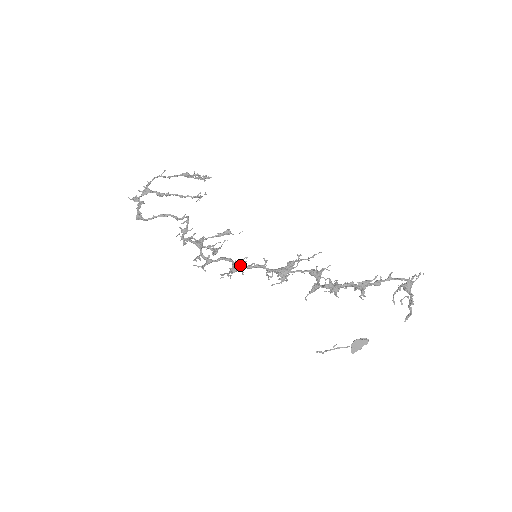
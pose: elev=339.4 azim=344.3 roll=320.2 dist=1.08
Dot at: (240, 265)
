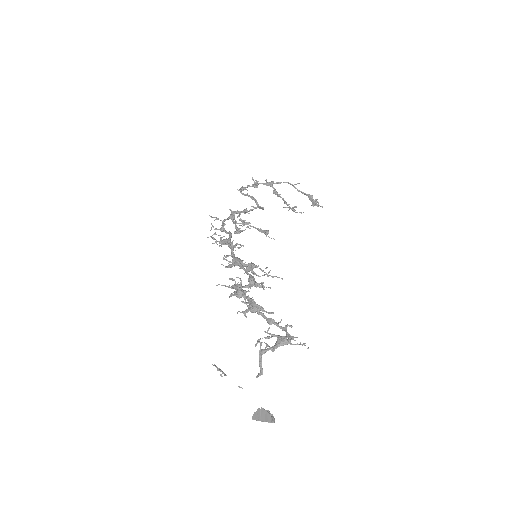
Dot at: (233, 246)
